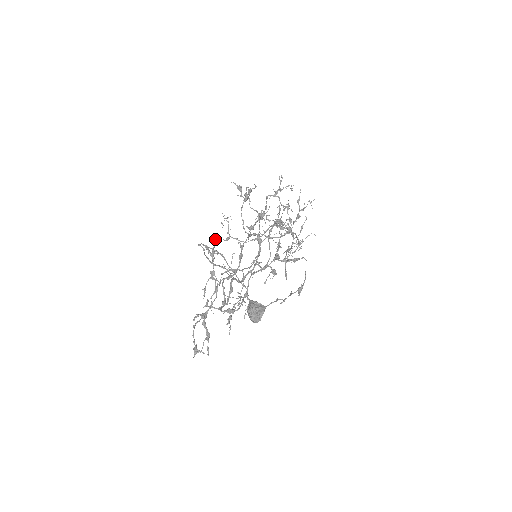
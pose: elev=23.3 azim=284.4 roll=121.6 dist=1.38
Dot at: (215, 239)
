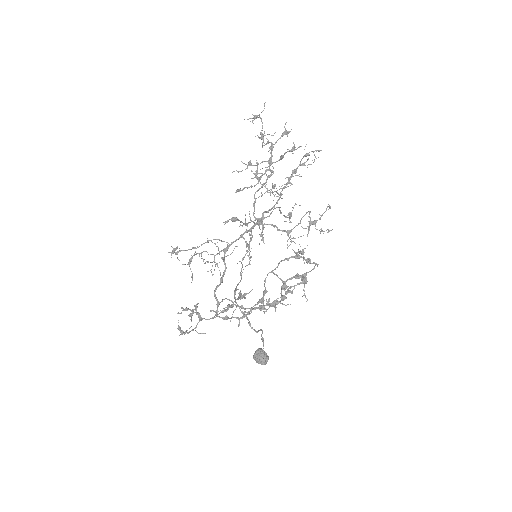
Dot at: occluded
